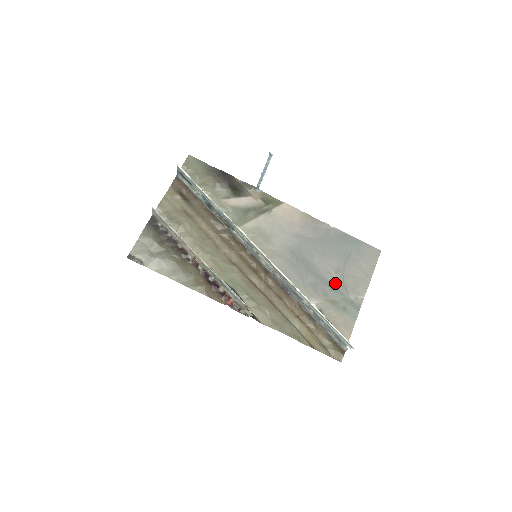
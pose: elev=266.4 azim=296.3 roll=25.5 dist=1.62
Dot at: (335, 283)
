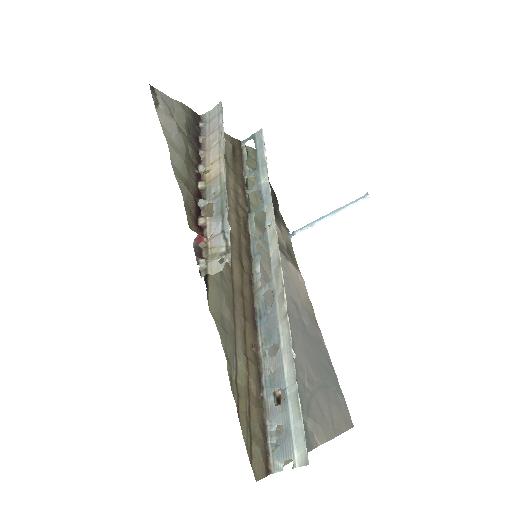
Dot at: (302, 388)
